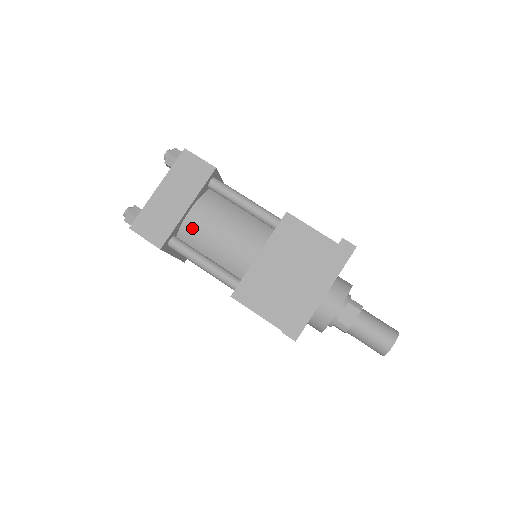
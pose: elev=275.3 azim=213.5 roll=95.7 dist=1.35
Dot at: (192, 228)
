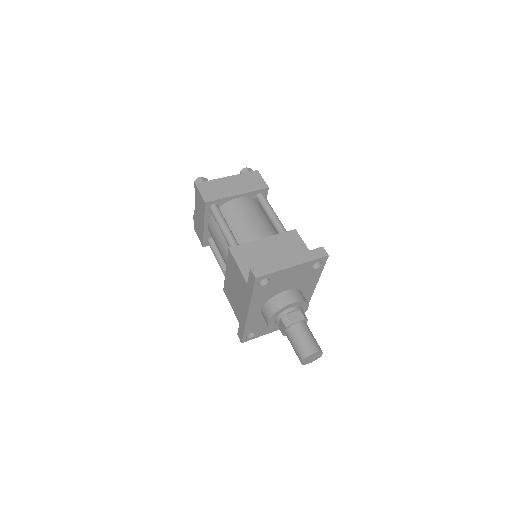
Dot at: (231, 207)
